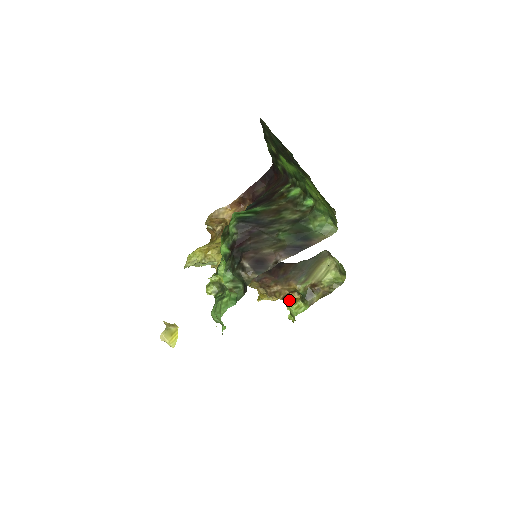
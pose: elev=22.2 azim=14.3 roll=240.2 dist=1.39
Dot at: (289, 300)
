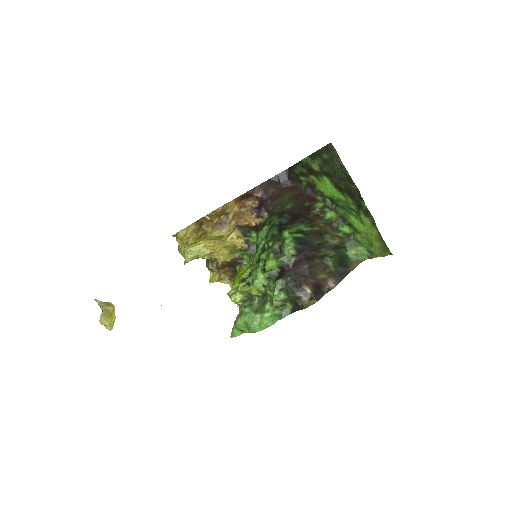
Dot at: occluded
